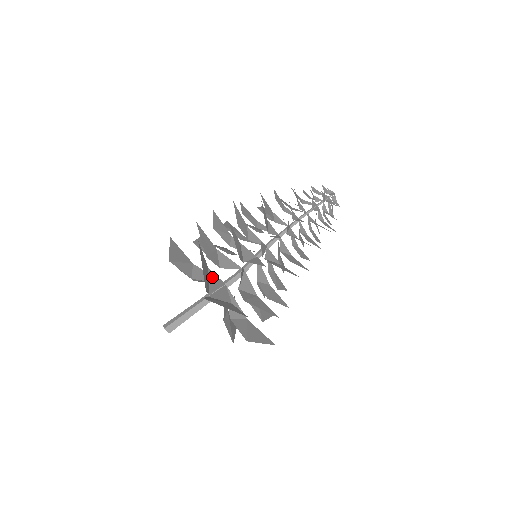
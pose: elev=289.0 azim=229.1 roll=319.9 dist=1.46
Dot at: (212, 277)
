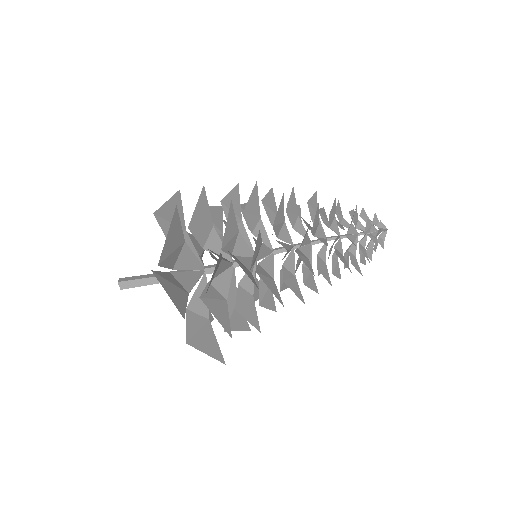
Dot at: (187, 254)
